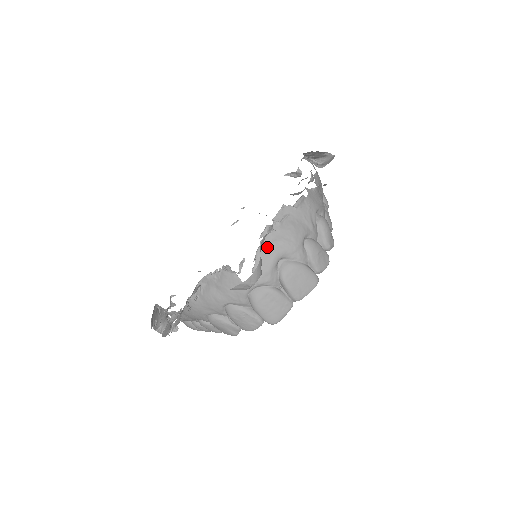
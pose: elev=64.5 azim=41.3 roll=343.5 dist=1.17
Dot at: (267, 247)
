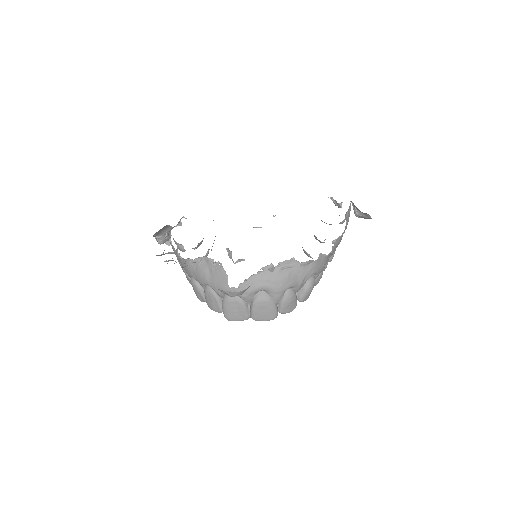
Dot at: (260, 278)
